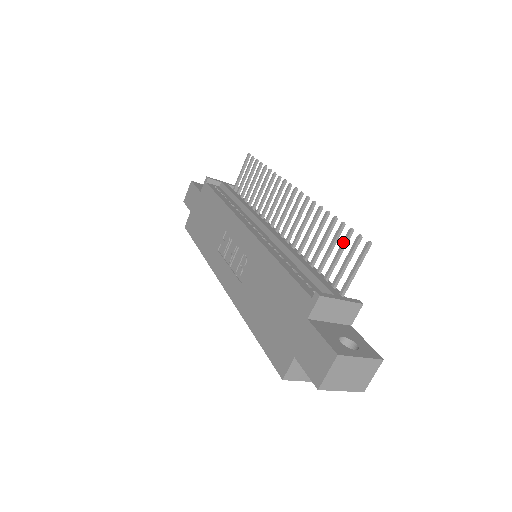
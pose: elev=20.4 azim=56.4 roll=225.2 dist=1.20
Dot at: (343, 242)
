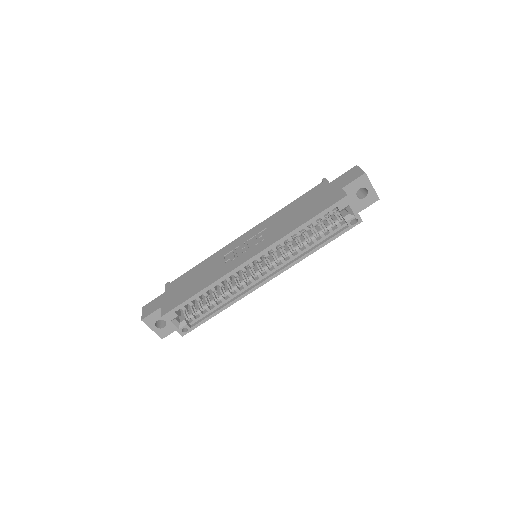
Dot at: occluded
